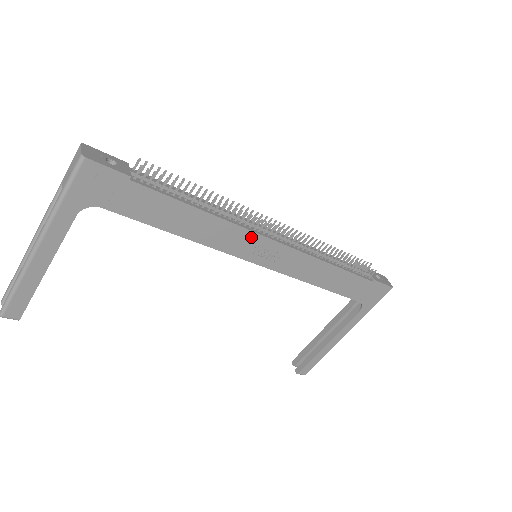
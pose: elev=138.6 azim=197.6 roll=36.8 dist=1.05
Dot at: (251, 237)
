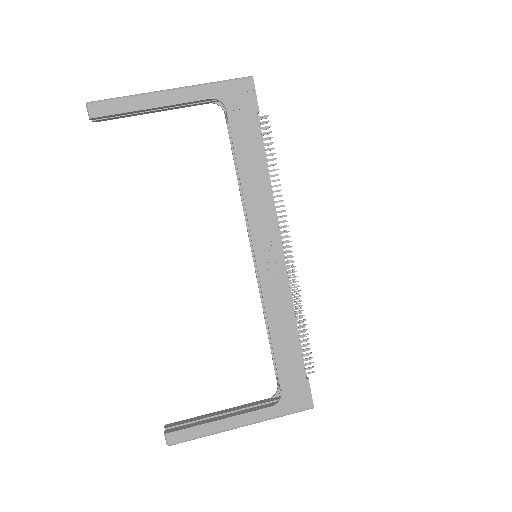
Dot at: (273, 229)
